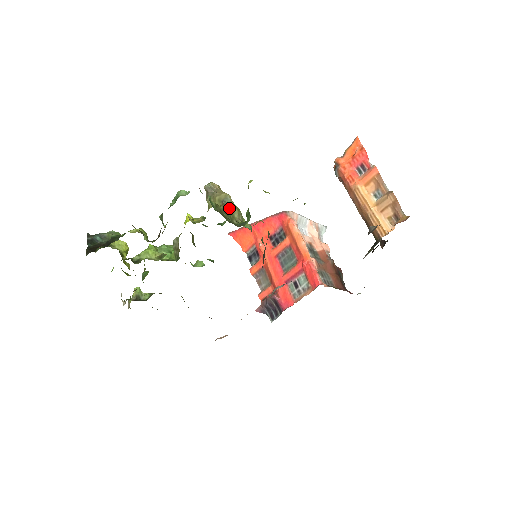
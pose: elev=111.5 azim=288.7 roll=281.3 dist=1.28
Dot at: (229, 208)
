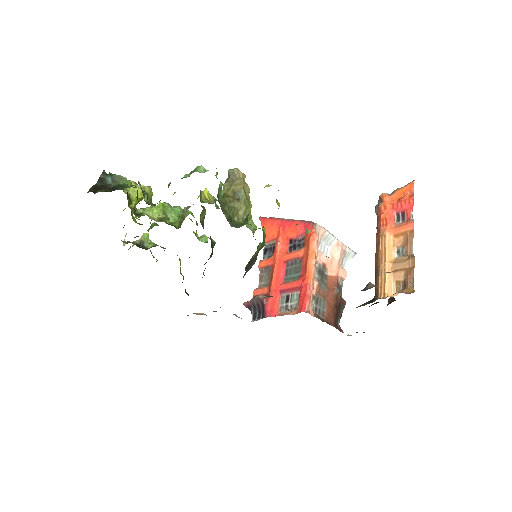
Dot at: (237, 203)
